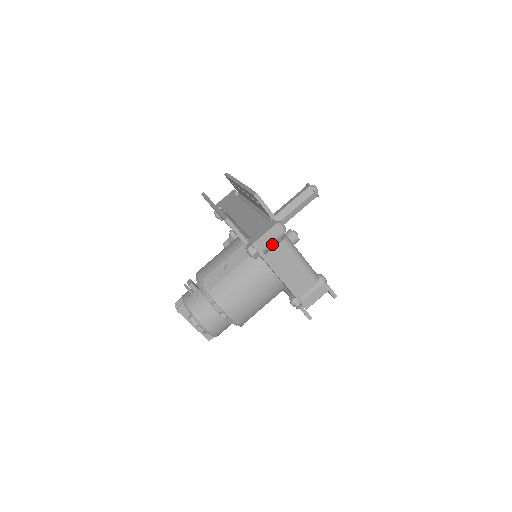
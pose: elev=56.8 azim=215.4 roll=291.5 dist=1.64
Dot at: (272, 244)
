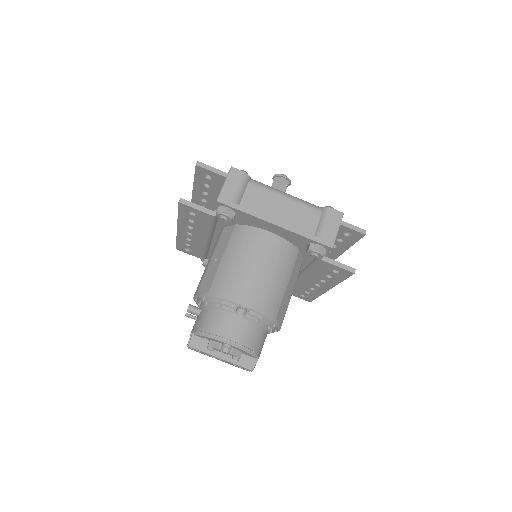
Dot at: (240, 191)
